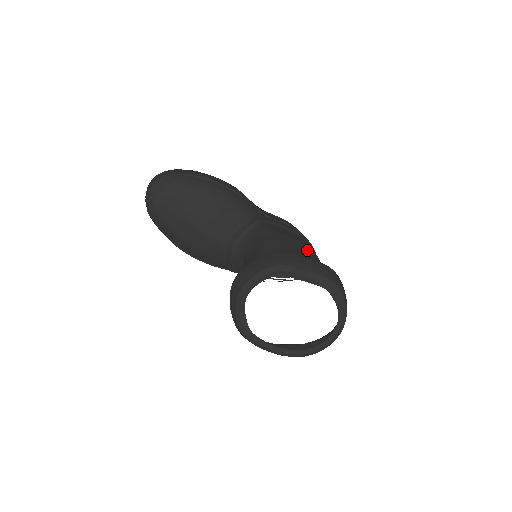
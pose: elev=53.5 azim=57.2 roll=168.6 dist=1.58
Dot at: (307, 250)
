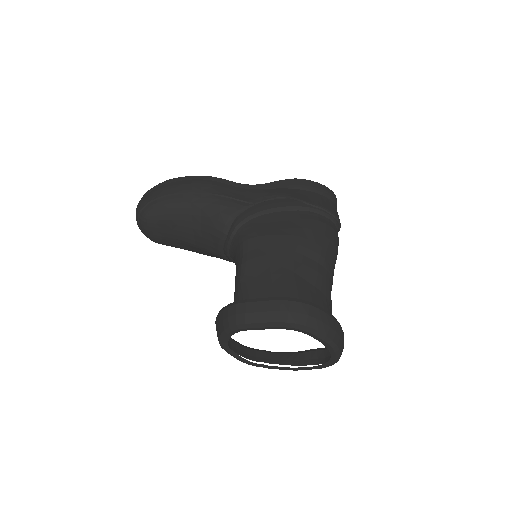
Dot at: (294, 246)
